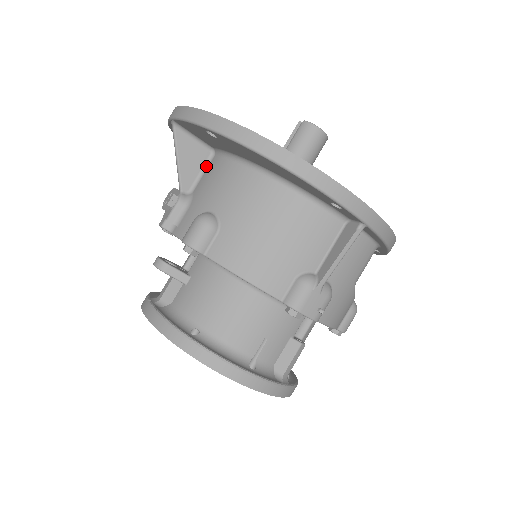
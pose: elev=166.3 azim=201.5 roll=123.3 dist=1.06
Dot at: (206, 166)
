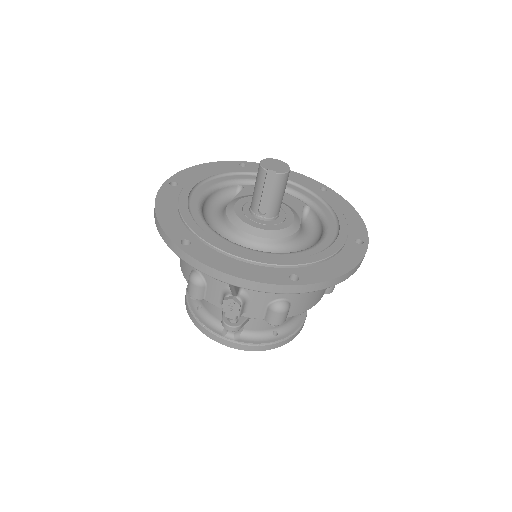
Dot at: occluded
